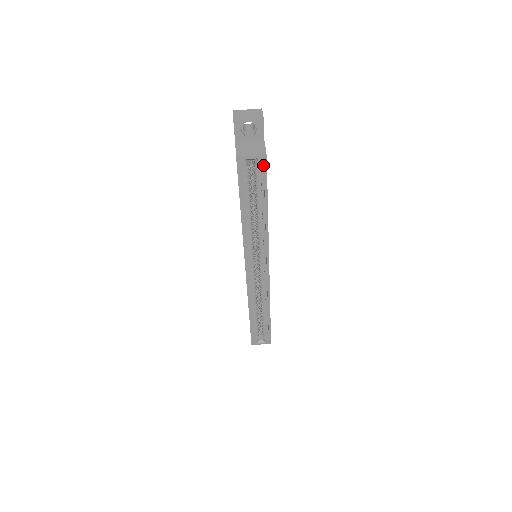
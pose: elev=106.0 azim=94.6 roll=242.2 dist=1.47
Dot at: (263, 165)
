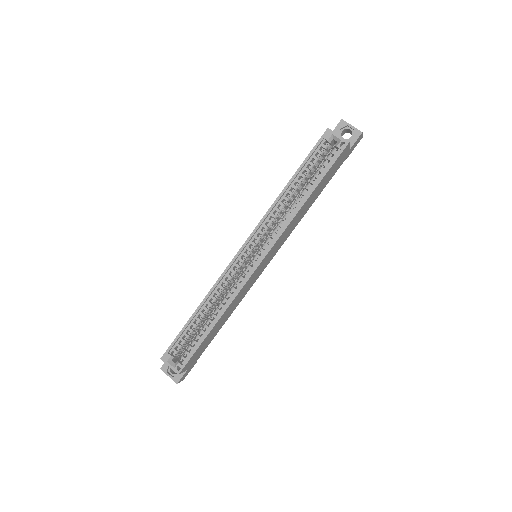
Dot at: (340, 149)
